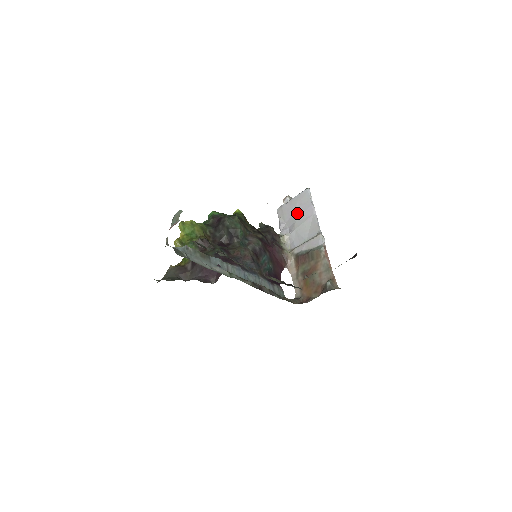
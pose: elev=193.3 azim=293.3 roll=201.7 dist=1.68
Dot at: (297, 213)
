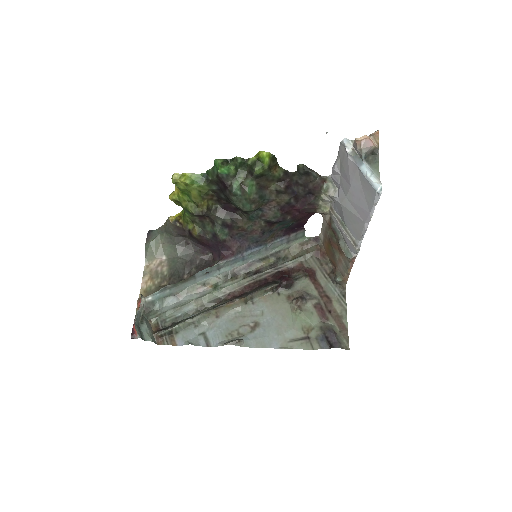
Dot at: (352, 193)
